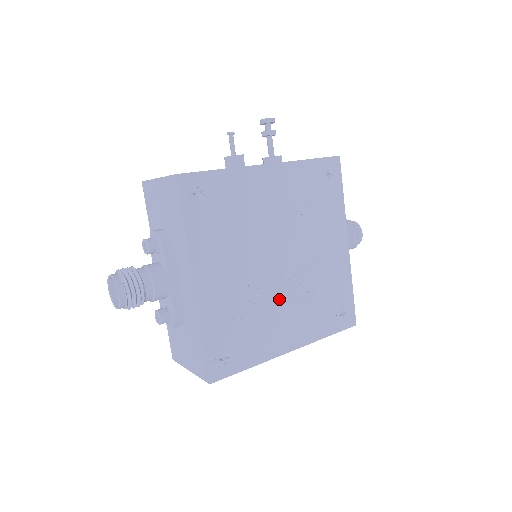
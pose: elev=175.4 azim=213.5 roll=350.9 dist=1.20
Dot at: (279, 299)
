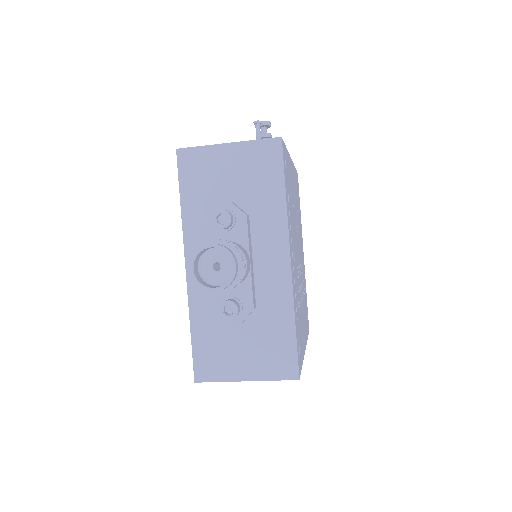
Dot at: (301, 293)
